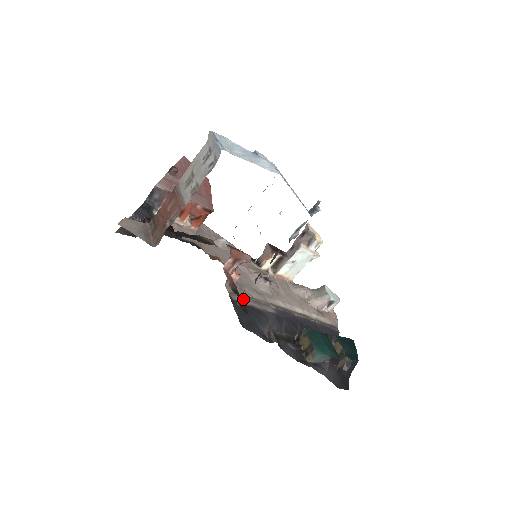
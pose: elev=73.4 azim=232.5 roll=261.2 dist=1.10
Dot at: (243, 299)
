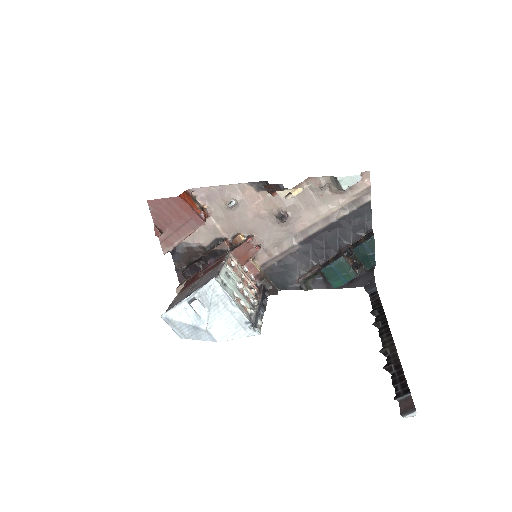
Dot at: (272, 261)
